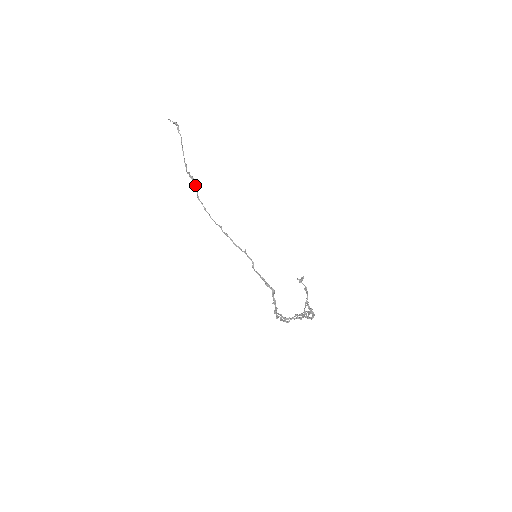
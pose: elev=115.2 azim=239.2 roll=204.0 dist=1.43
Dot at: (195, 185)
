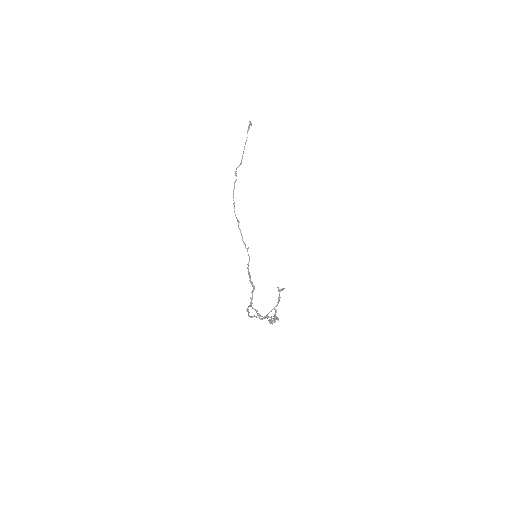
Dot at: (235, 181)
